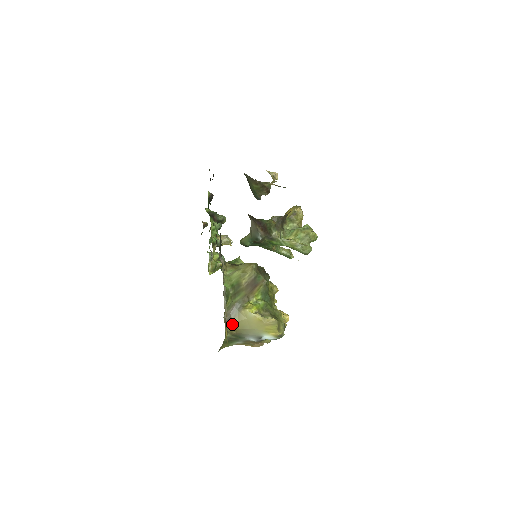
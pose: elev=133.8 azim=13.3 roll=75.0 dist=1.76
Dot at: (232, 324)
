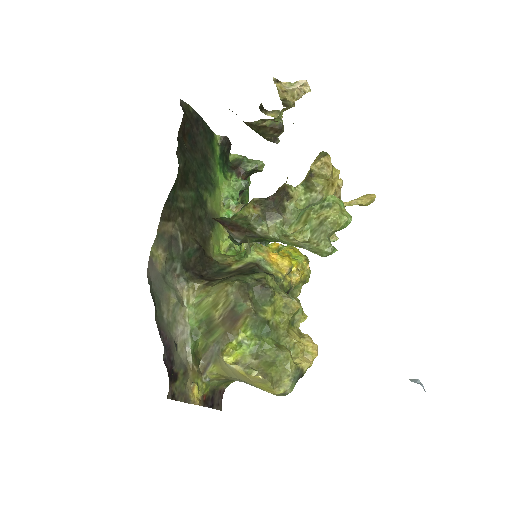
Dot at: (214, 370)
